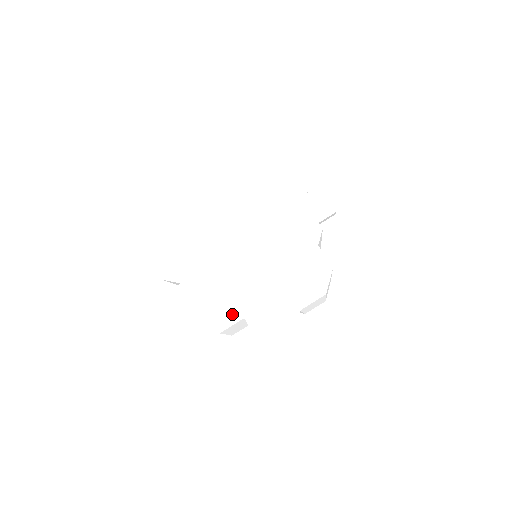
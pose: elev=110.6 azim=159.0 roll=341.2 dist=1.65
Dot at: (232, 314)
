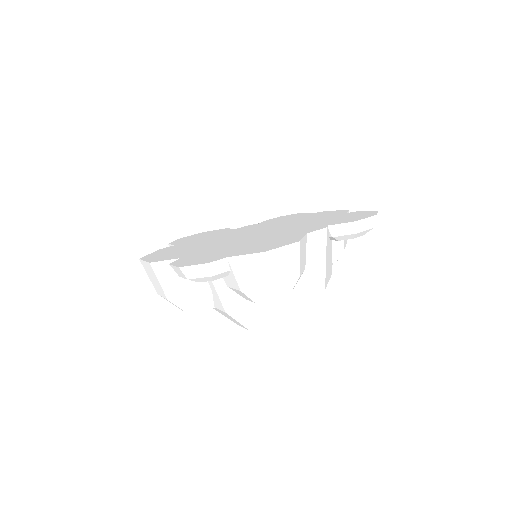
Dot at: (176, 256)
